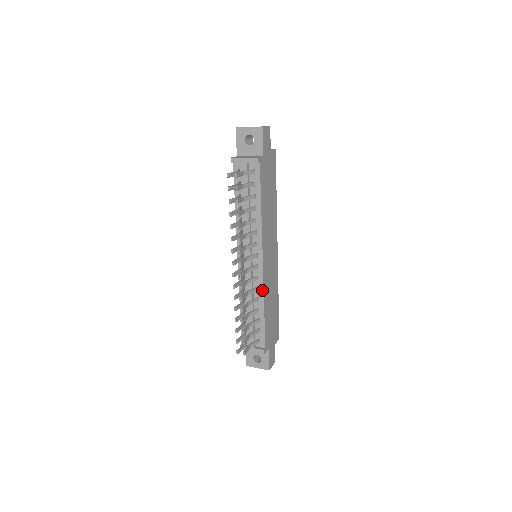
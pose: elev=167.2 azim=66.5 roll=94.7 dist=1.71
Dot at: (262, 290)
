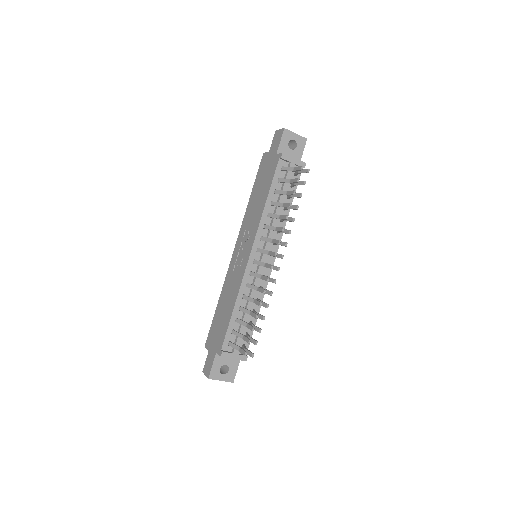
Dot at: occluded
